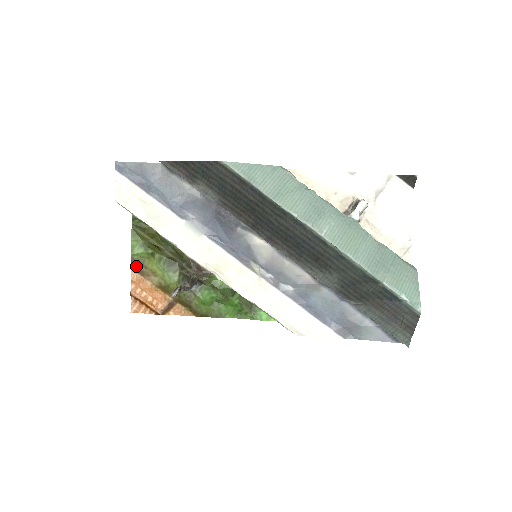
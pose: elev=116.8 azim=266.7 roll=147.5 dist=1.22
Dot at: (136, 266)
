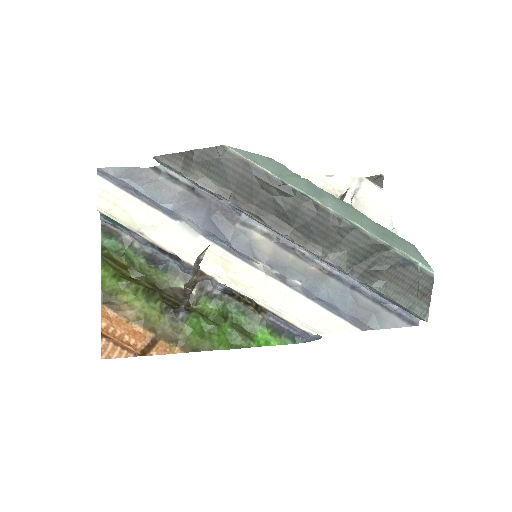
Dot at: (107, 301)
